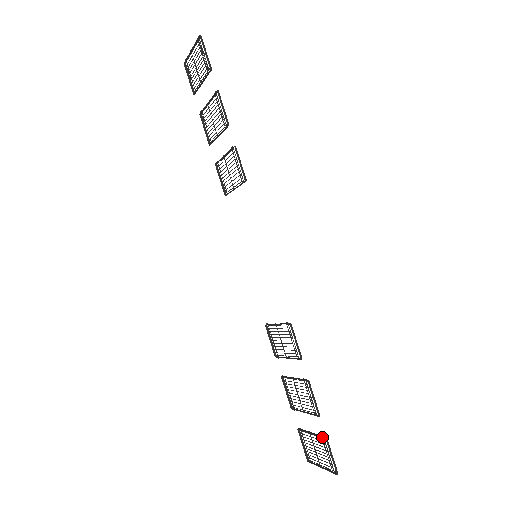
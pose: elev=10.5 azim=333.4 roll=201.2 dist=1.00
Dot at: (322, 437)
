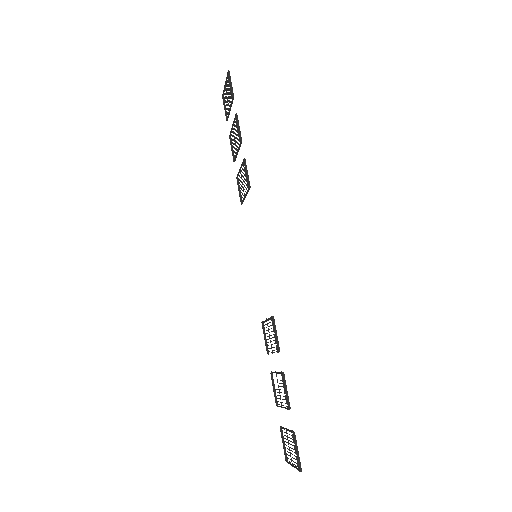
Dot at: (291, 431)
